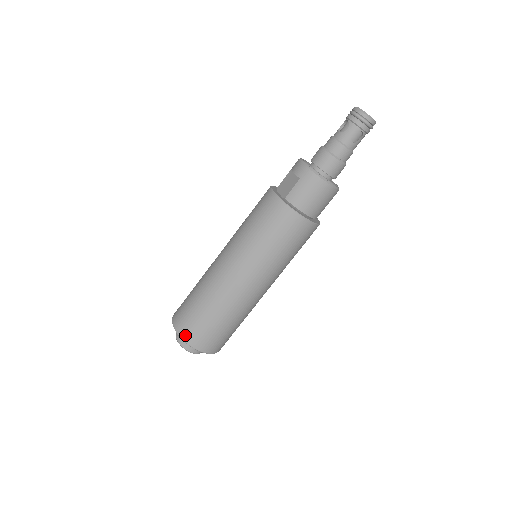
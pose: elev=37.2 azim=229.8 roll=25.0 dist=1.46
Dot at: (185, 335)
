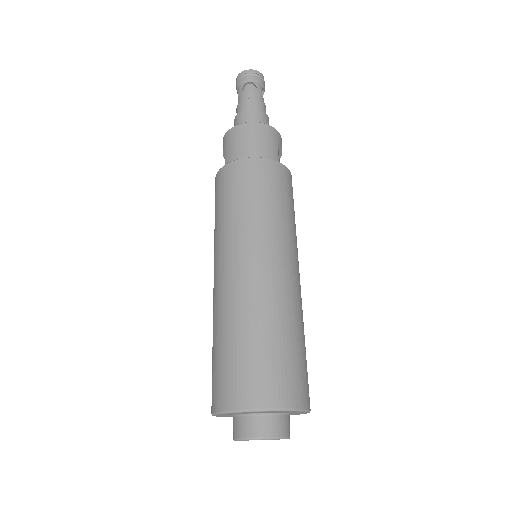
Dot at: (219, 402)
